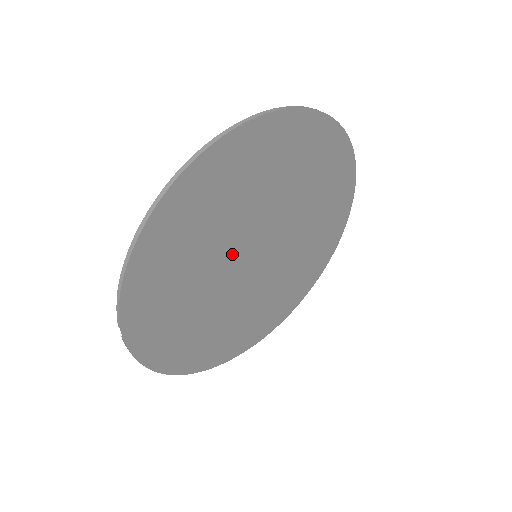
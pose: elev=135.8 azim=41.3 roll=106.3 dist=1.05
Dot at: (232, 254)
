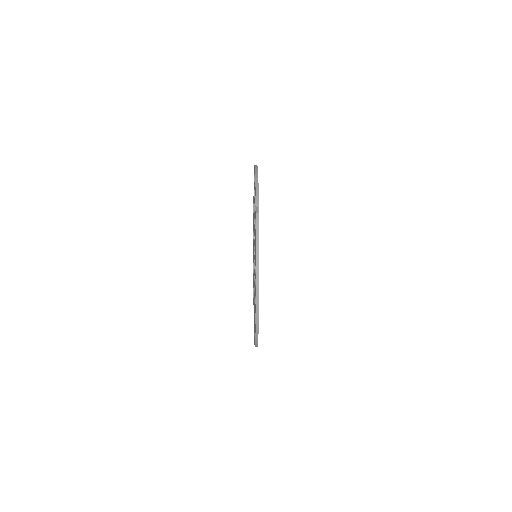
Dot at: occluded
